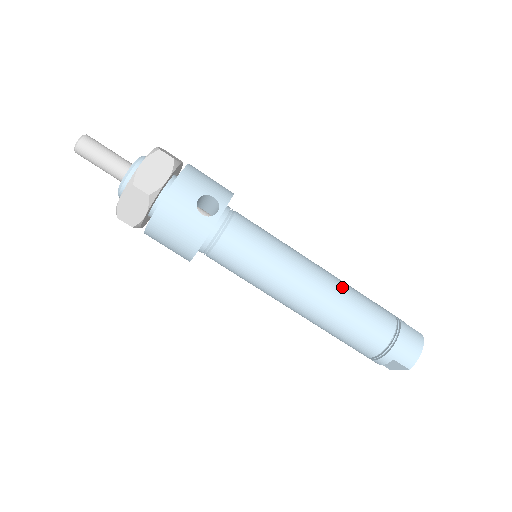
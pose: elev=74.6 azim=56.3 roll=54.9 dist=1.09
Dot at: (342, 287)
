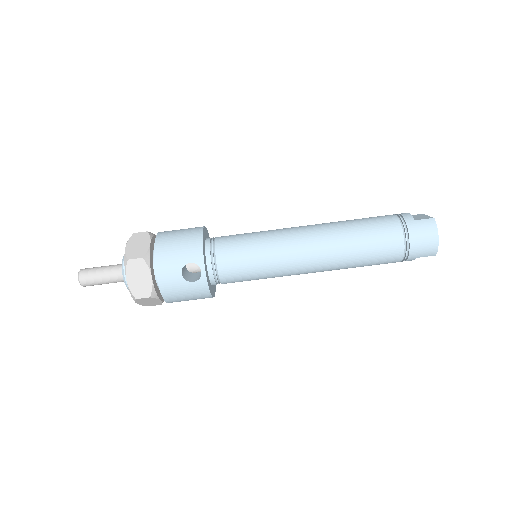
Dot at: (337, 239)
